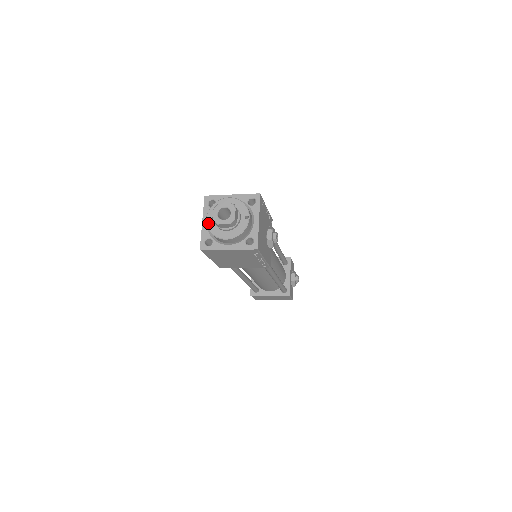
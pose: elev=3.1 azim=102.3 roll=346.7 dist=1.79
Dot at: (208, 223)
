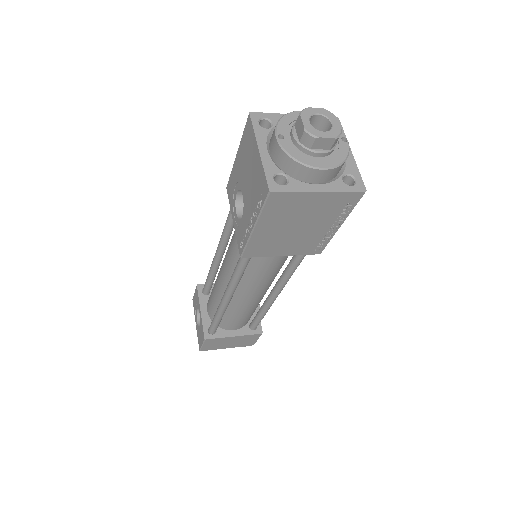
Dot at: (283, 143)
